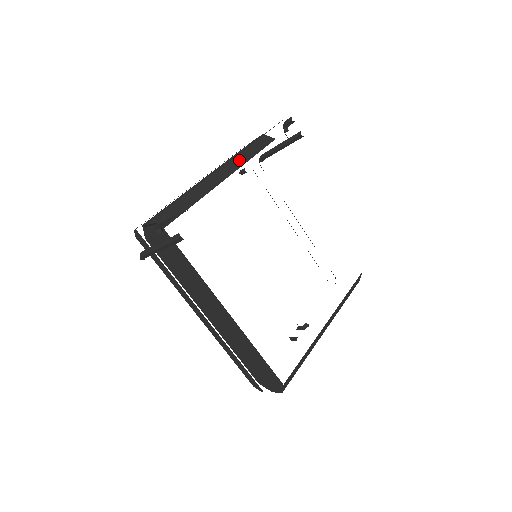
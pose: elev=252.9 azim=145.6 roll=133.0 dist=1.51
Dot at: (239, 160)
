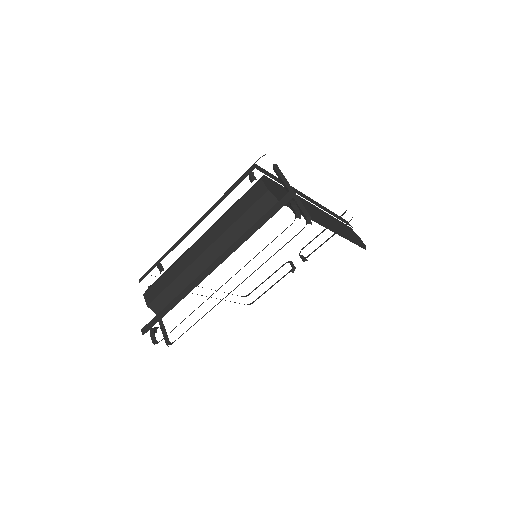
Dot at: (232, 238)
